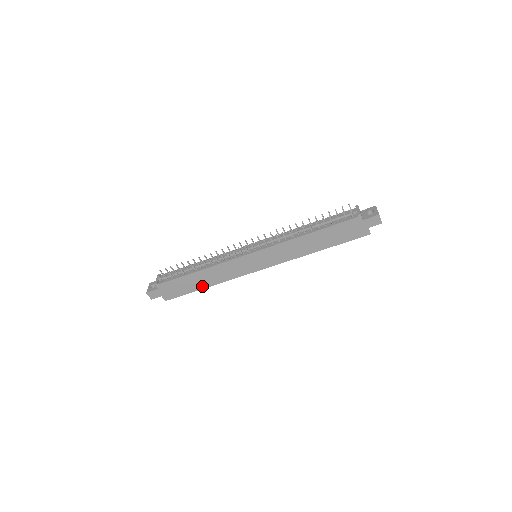
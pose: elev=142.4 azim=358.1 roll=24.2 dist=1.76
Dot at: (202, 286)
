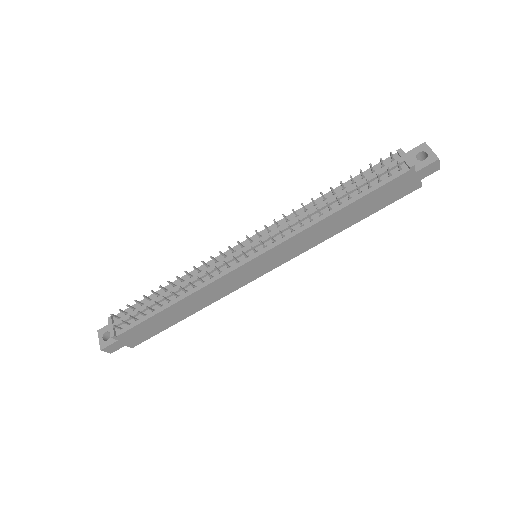
Dot at: (184, 316)
